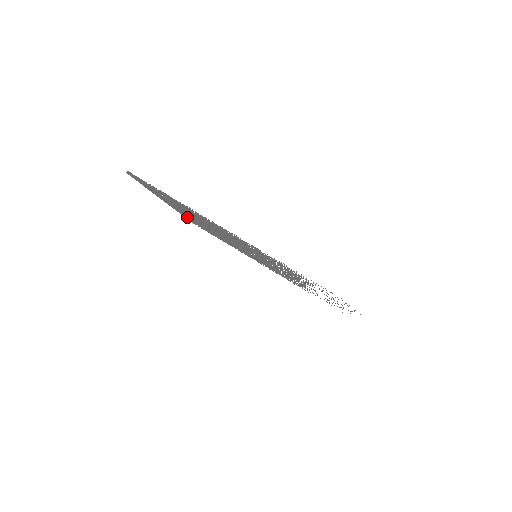
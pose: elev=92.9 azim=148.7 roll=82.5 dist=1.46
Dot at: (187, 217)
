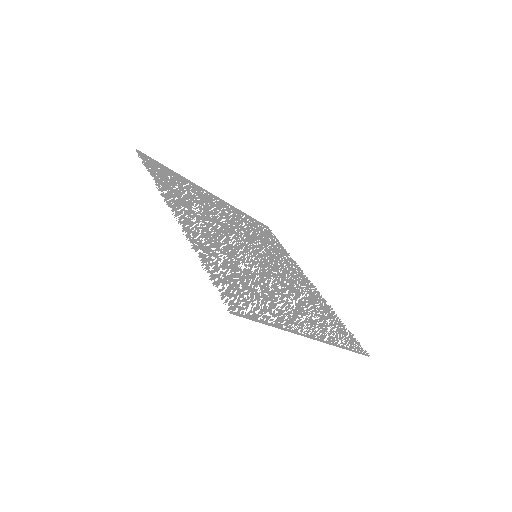
Dot at: (235, 213)
